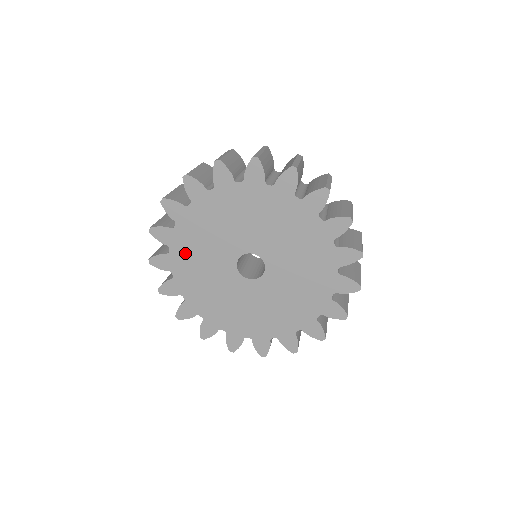
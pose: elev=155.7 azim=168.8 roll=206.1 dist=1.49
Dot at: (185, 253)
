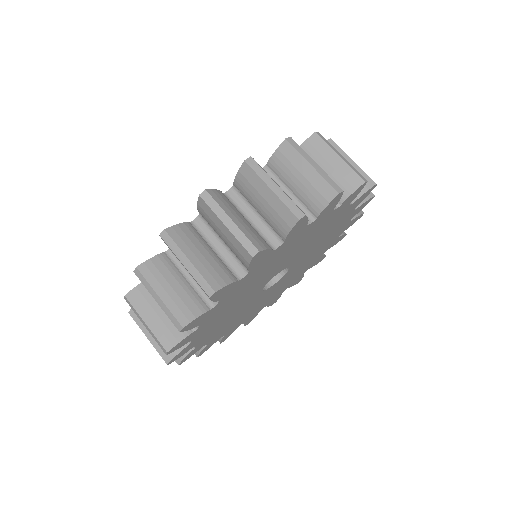
Dot at: (211, 333)
